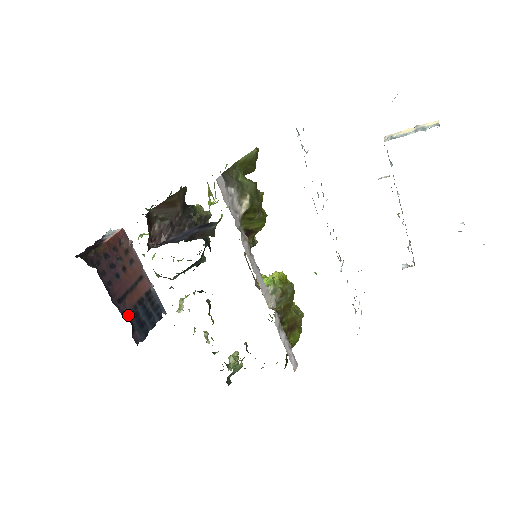
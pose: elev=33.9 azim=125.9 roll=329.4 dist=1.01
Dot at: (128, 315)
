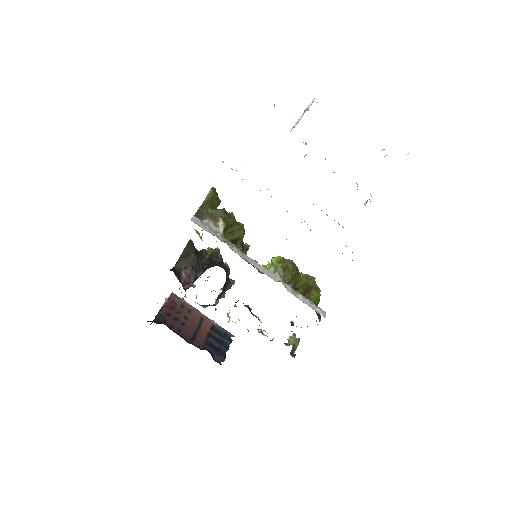
Dot at: (204, 347)
